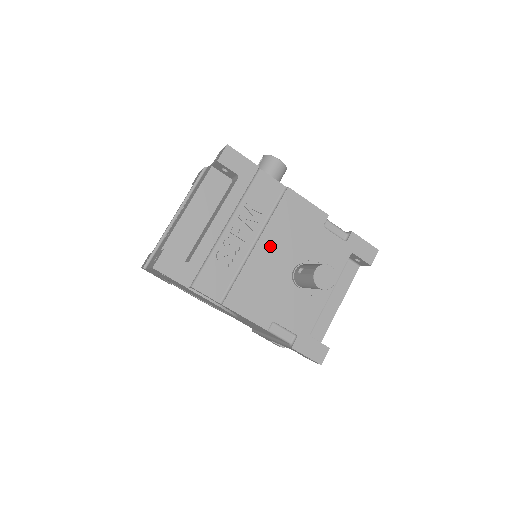
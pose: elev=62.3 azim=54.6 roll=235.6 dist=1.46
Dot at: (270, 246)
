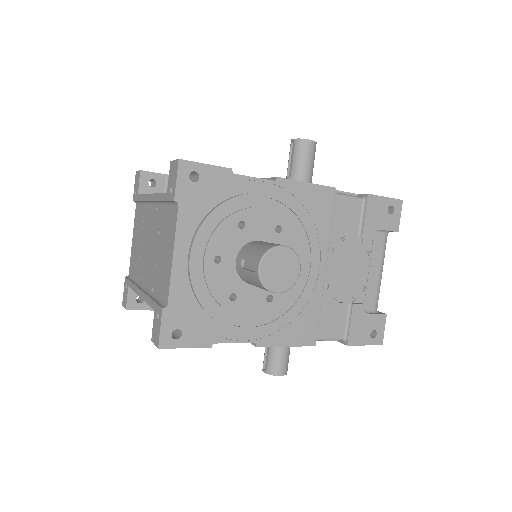
Dot at: occluded
